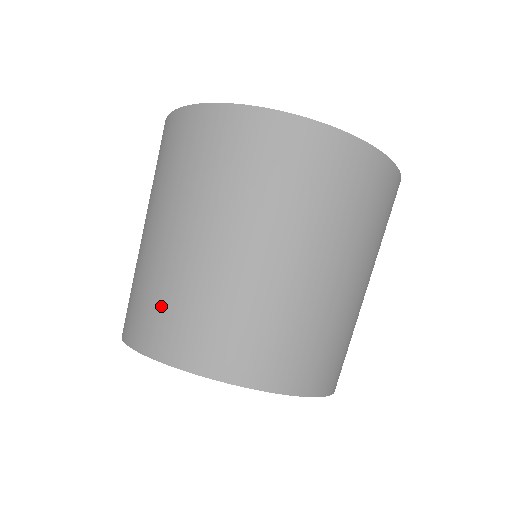
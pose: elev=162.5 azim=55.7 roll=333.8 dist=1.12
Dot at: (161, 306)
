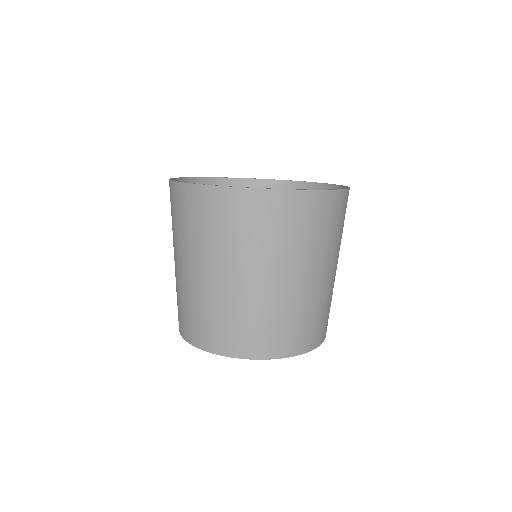
Dot at: (182, 309)
